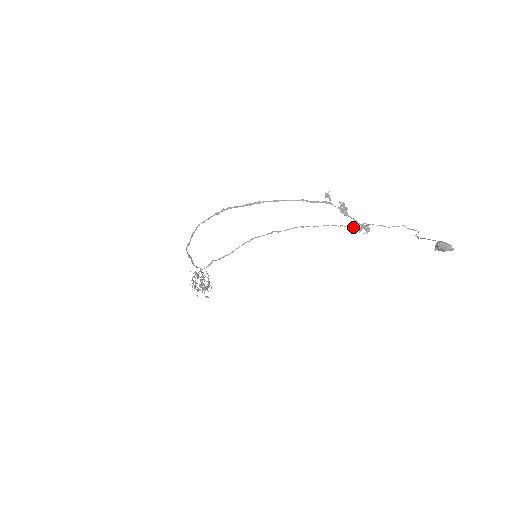
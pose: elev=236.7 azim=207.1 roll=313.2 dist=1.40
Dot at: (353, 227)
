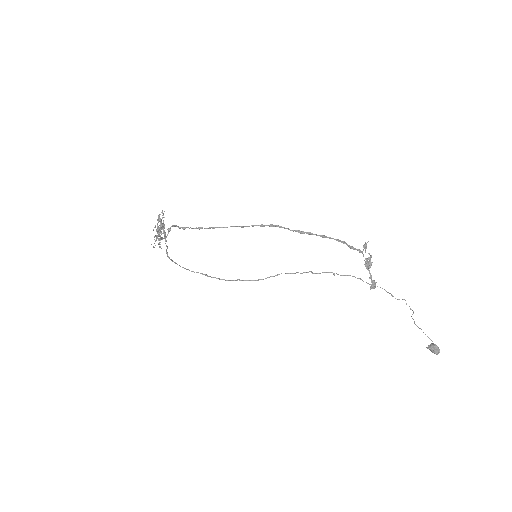
Dot at: occluded
